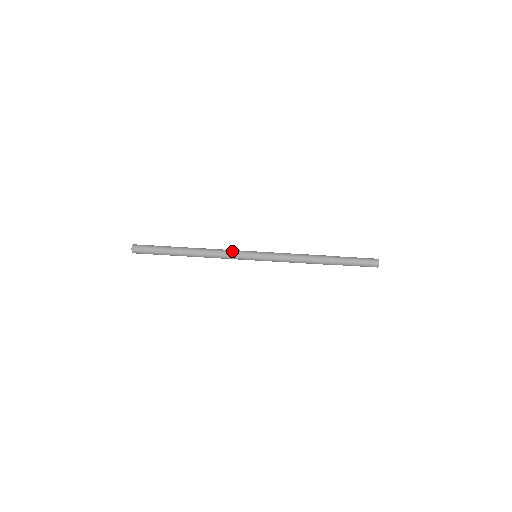
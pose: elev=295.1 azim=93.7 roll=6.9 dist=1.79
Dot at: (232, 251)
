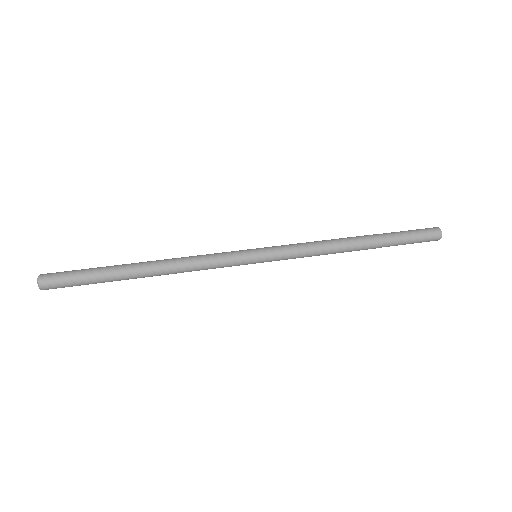
Dot at: occluded
